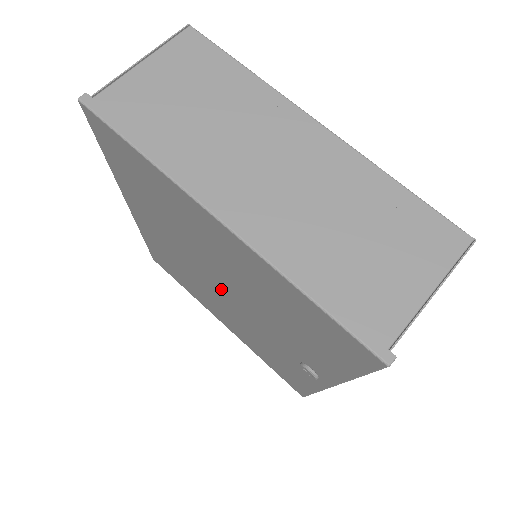
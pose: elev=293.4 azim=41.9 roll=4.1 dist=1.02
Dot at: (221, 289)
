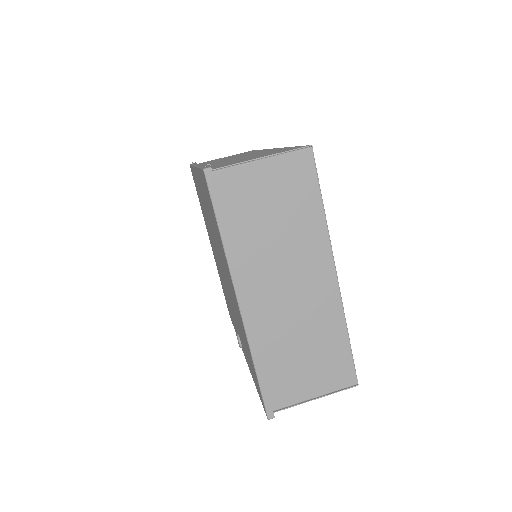
Dot at: occluded
